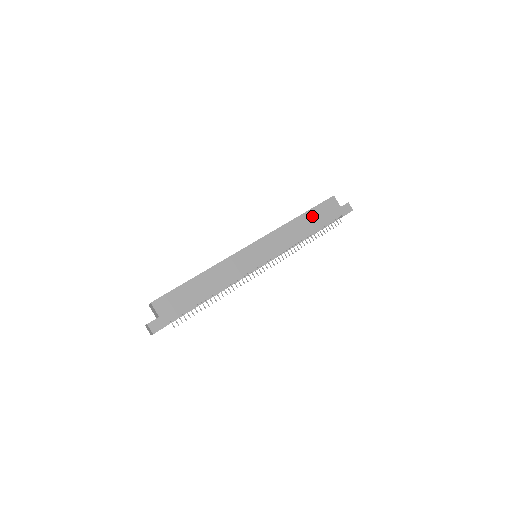
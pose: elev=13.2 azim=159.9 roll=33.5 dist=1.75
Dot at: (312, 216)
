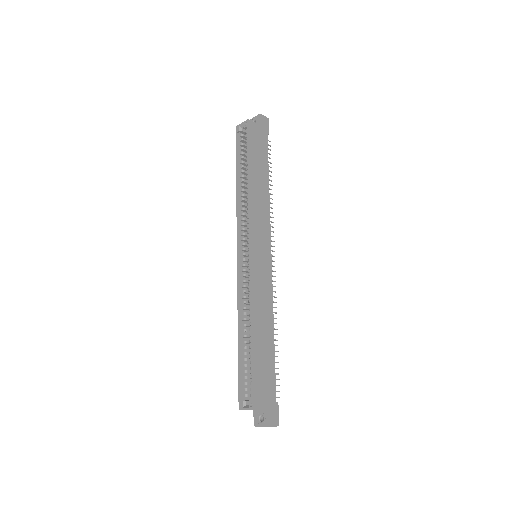
Dot at: (255, 163)
